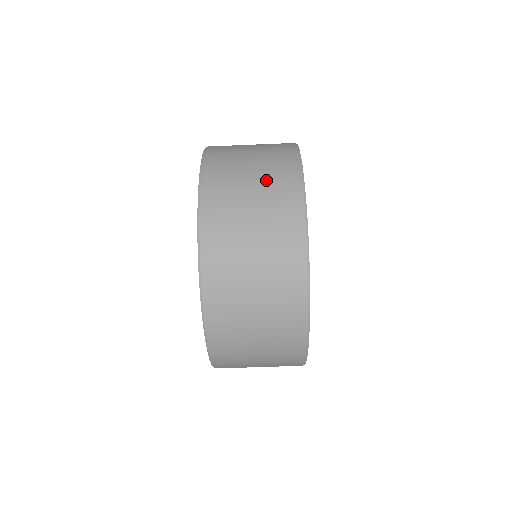
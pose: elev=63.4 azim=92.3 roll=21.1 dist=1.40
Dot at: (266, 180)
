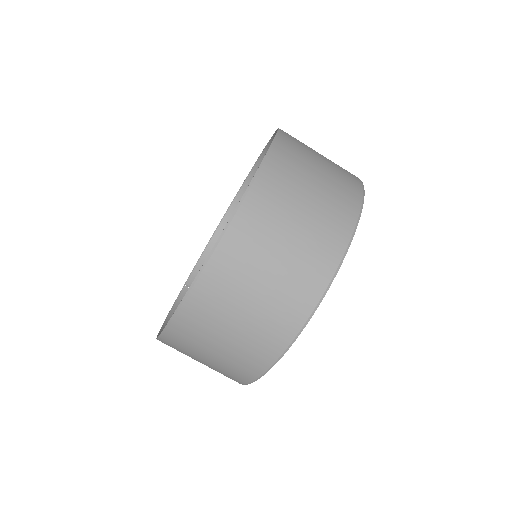
Dot at: (323, 206)
